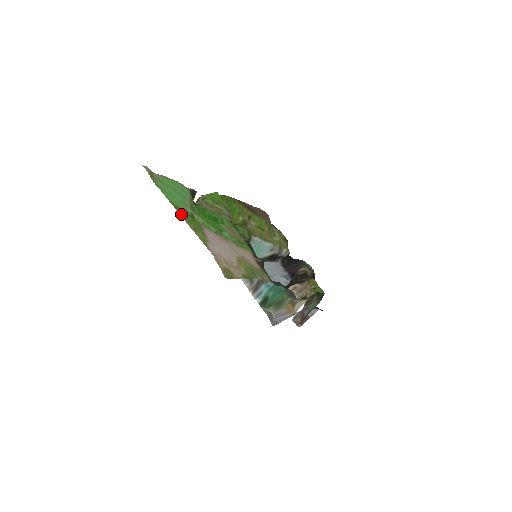
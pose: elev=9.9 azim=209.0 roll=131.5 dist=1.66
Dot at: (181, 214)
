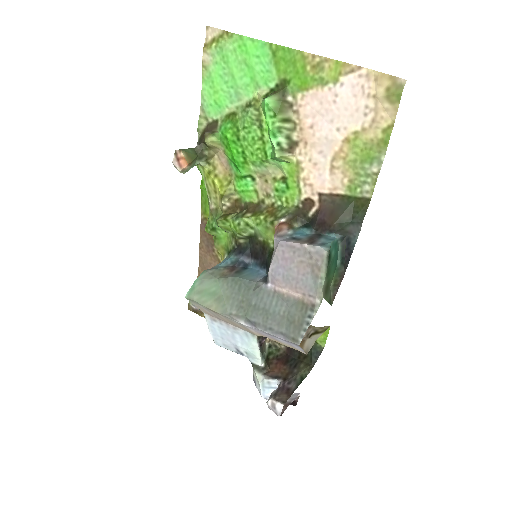
Dot at: (292, 53)
